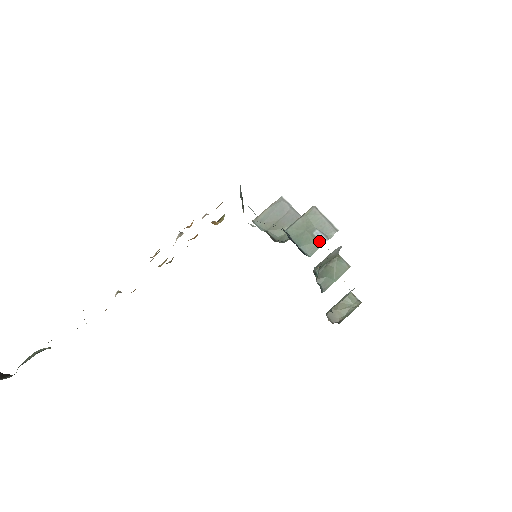
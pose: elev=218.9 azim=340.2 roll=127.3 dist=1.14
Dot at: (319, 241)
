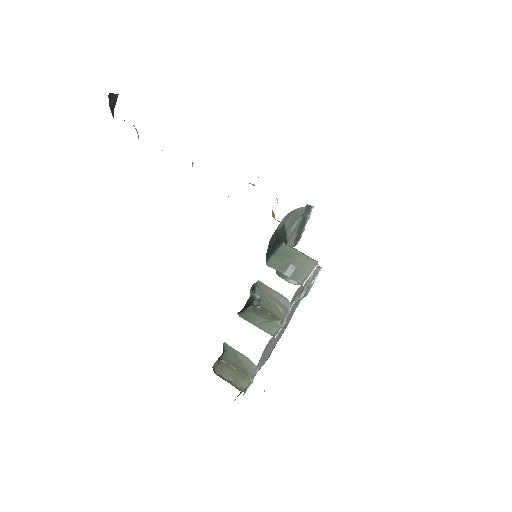
Dot at: (285, 270)
